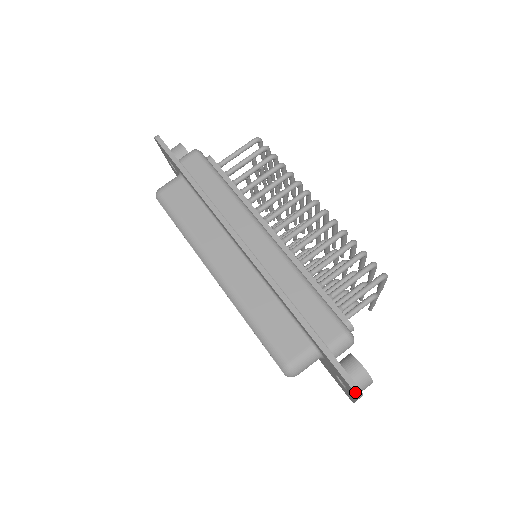
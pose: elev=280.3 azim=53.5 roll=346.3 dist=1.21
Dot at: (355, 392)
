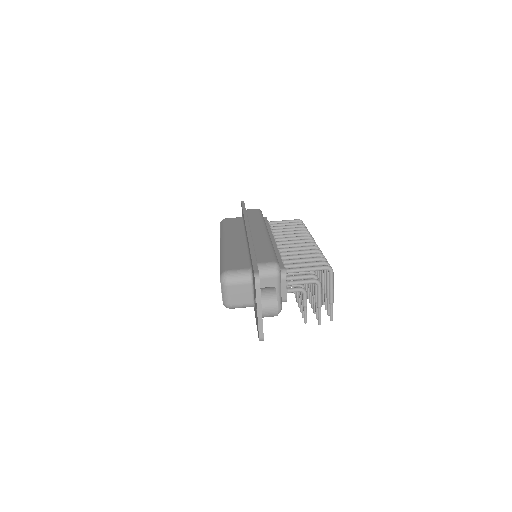
Dot at: (255, 275)
